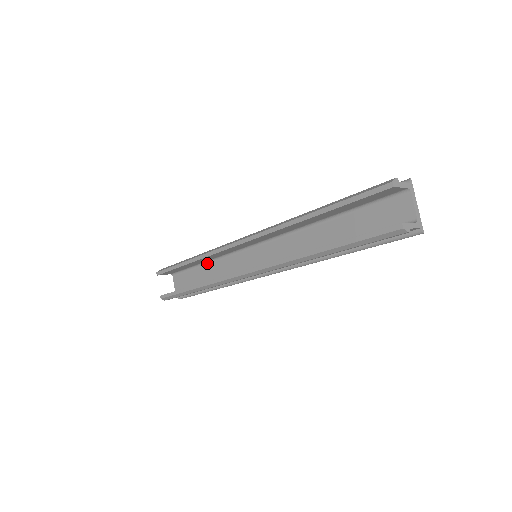
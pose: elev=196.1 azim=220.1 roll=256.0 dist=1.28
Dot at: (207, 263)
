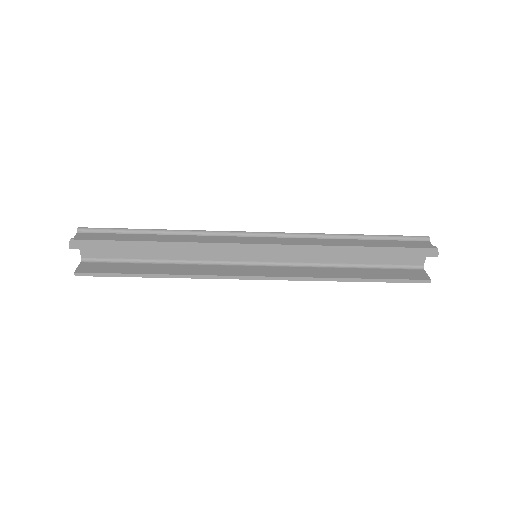
Dot at: occluded
